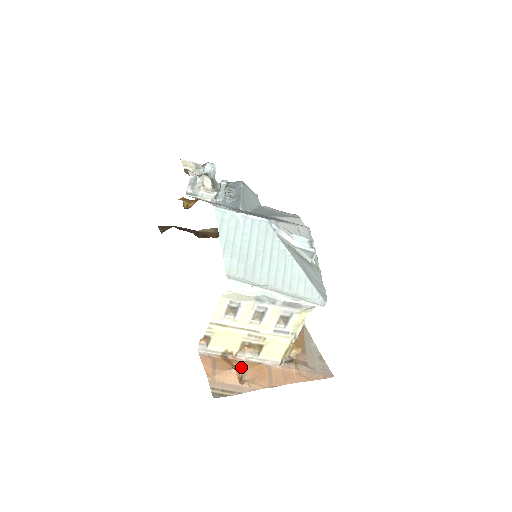
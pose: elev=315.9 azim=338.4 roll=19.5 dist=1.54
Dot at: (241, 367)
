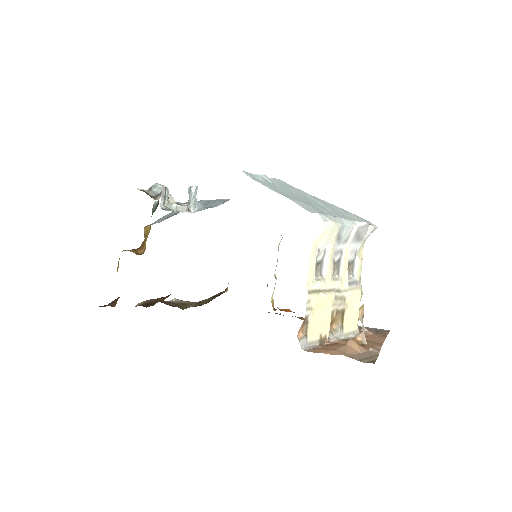
Dot at: occluded
